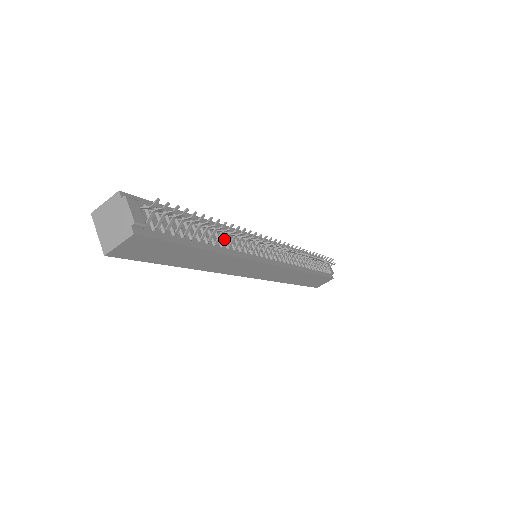
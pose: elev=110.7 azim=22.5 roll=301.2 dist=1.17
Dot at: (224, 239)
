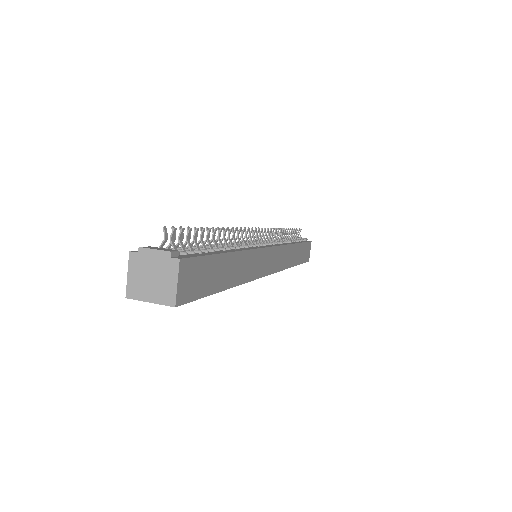
Dot at: occluded
